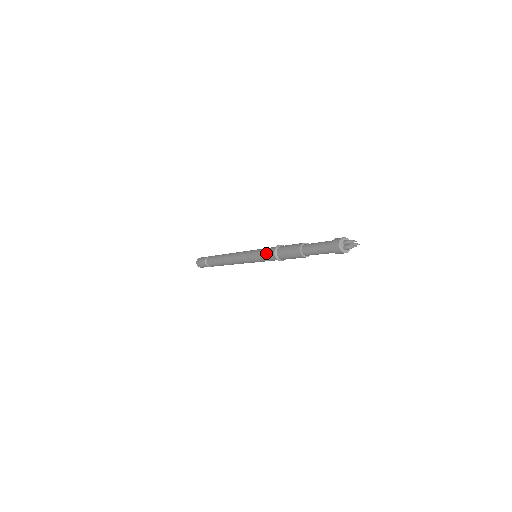
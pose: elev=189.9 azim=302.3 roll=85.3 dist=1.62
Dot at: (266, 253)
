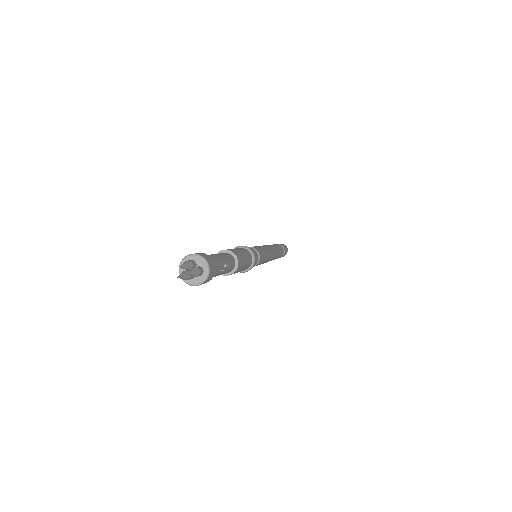
Dot at: occluded
